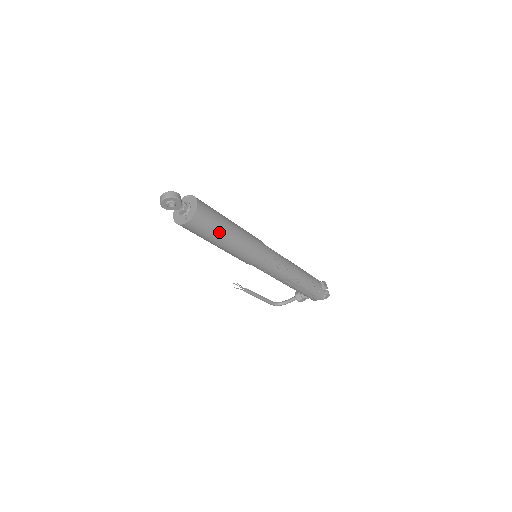
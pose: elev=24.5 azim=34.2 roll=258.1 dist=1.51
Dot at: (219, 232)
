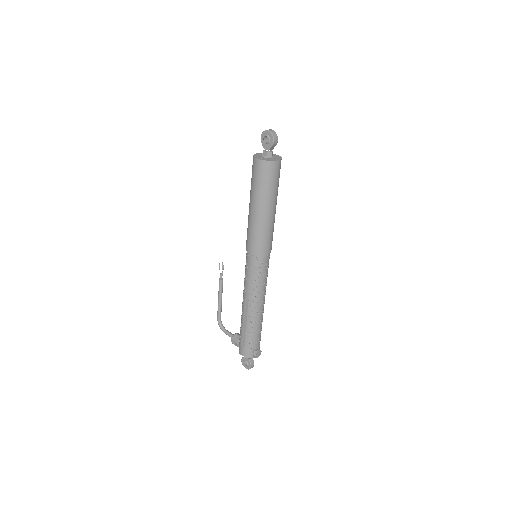
Dot at: (262, 195)
